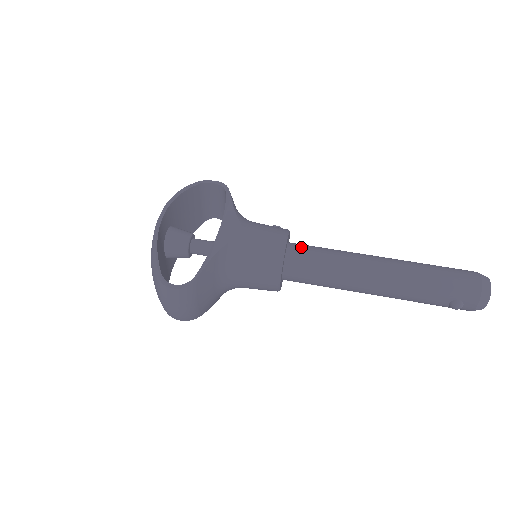
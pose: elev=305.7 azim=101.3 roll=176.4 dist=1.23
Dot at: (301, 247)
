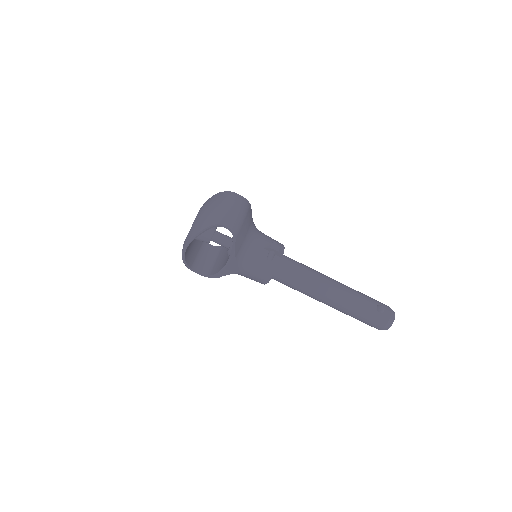
Dot at: (281, 278)
